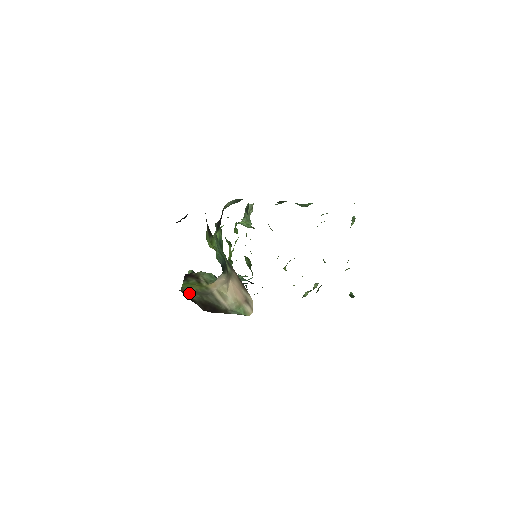
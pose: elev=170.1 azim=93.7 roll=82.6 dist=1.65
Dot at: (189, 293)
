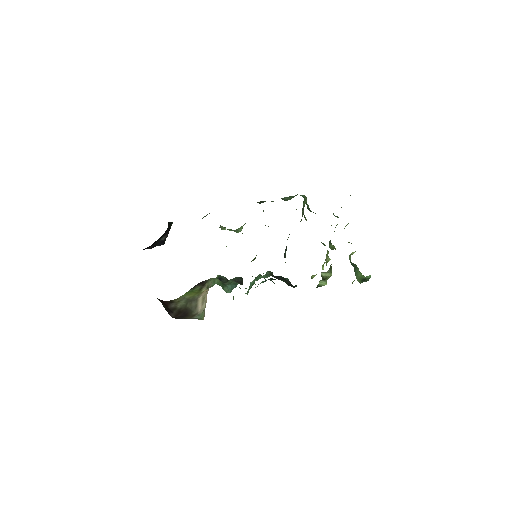
Dot at: (180, 301)
